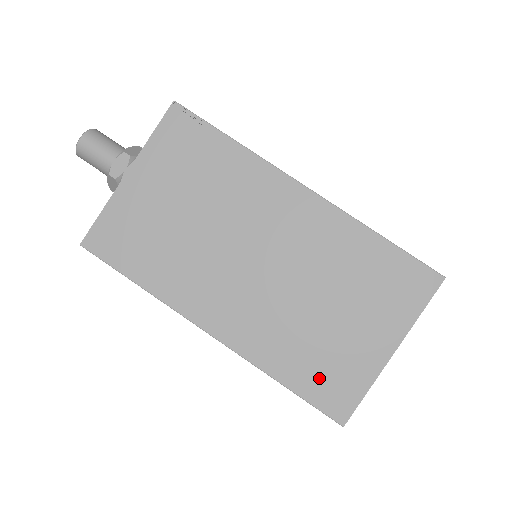
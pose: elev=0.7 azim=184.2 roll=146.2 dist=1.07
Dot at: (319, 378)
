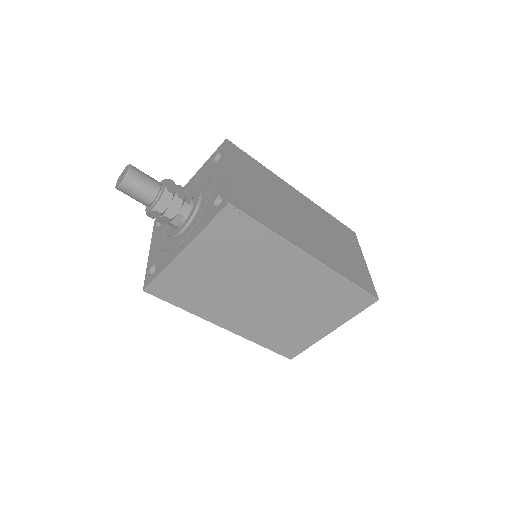
Dot at: (358, 277)
